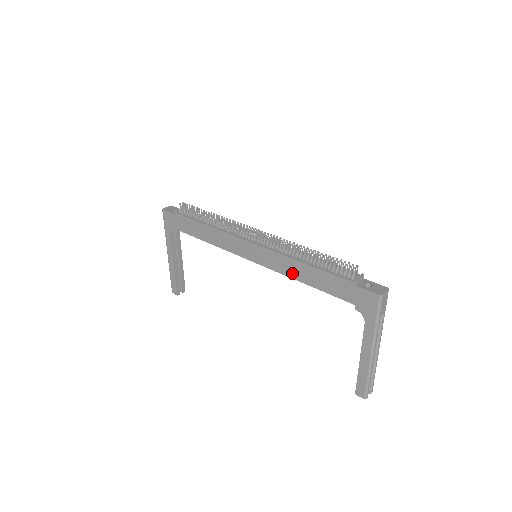
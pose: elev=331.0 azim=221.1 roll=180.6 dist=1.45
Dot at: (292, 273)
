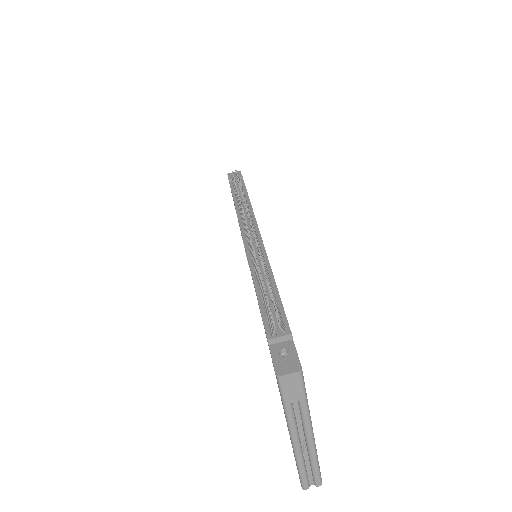
Dot at: occluded
